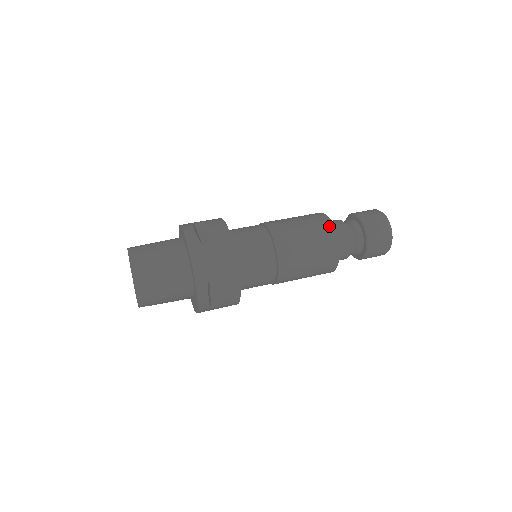
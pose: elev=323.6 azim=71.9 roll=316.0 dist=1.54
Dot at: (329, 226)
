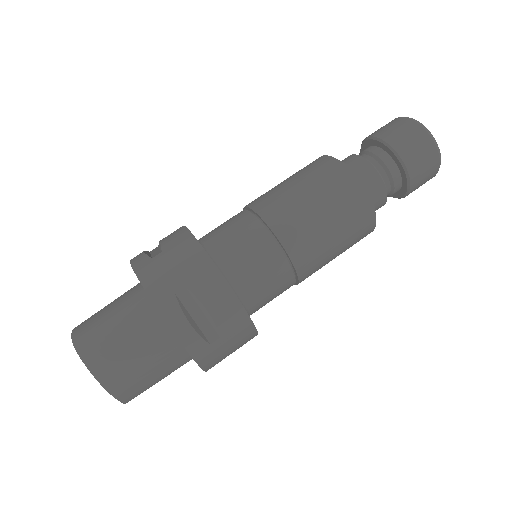
Dot at: (369, 215)
